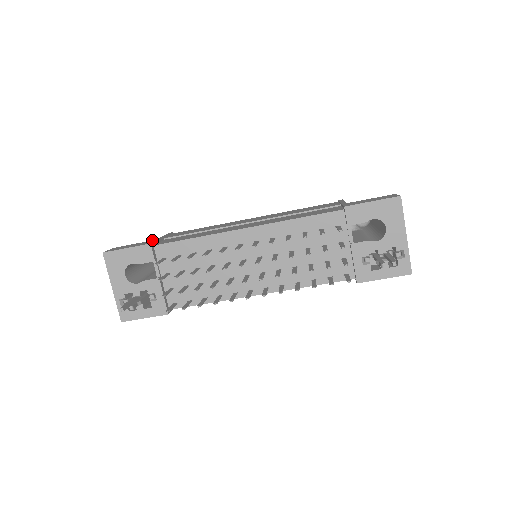
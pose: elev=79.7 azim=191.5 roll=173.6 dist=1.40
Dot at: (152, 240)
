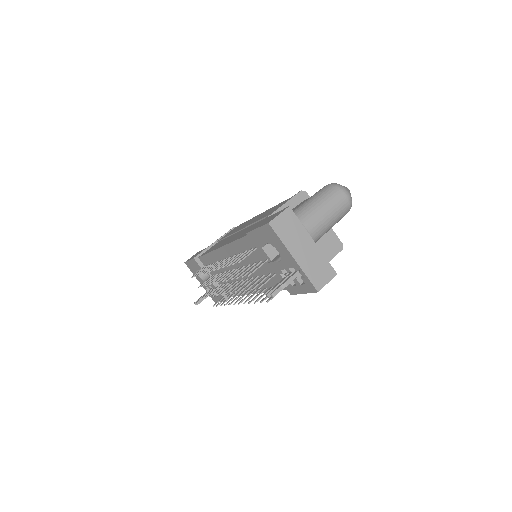
Dot at: occluded
